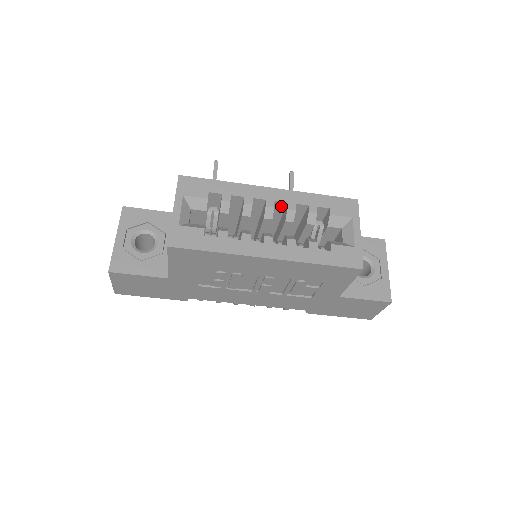
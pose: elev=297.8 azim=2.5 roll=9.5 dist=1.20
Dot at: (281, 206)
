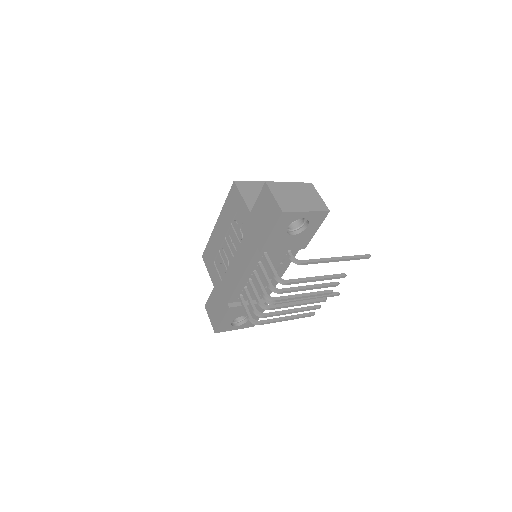
Dot at: occluded
